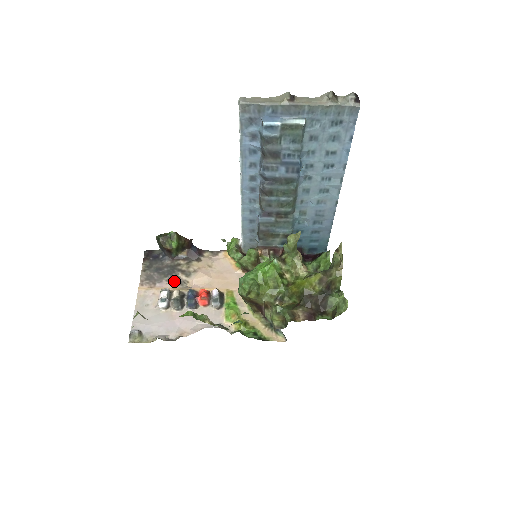
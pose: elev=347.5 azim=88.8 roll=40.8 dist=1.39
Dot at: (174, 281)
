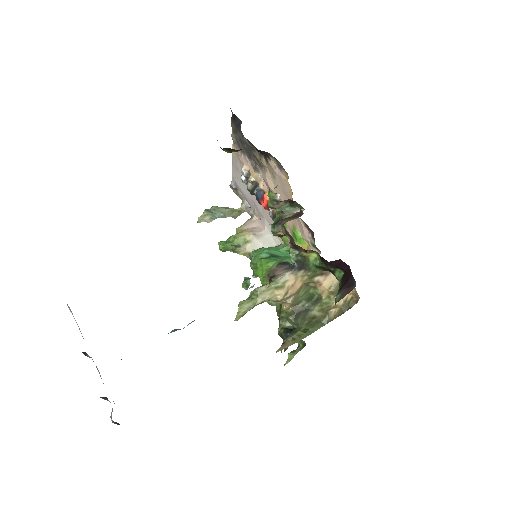
Dot at: (252, 163)
